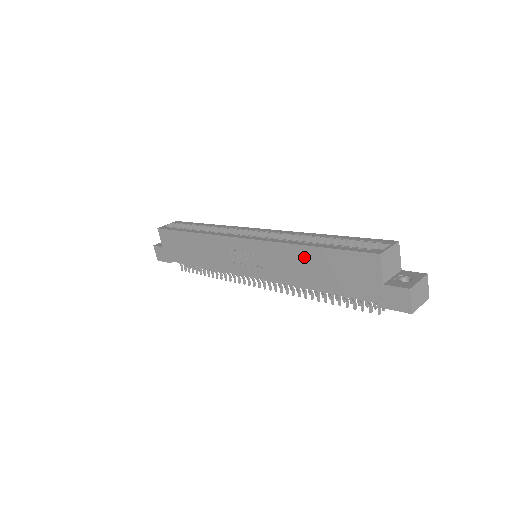
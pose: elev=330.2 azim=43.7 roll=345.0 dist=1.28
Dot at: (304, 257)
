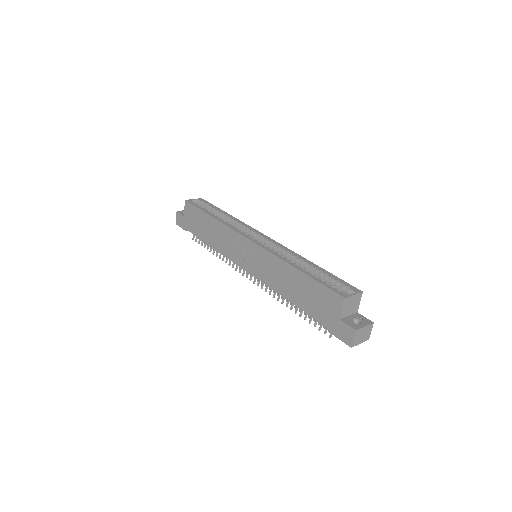
Dot at: (291, 275)
